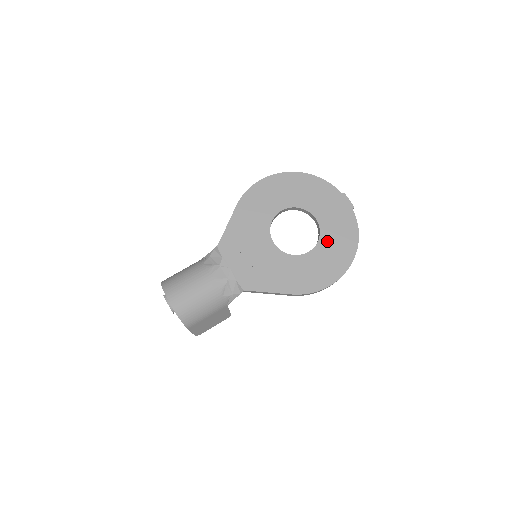
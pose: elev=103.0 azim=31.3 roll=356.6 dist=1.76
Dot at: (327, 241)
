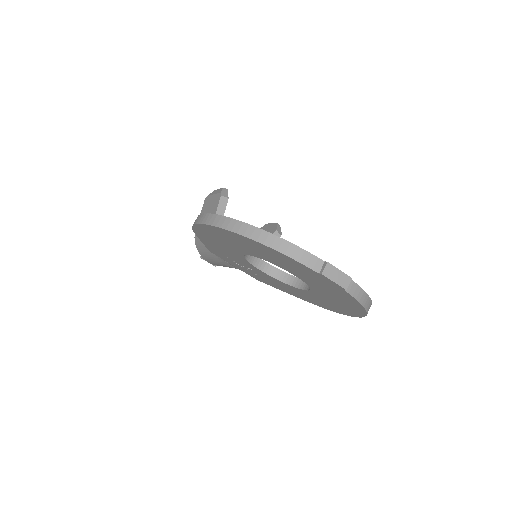
Dot at: (322, 294)
